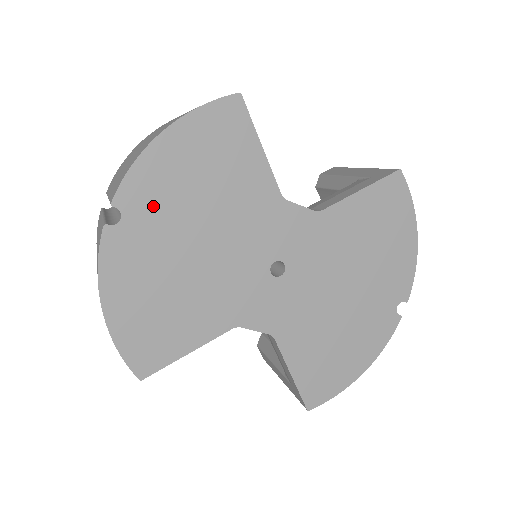
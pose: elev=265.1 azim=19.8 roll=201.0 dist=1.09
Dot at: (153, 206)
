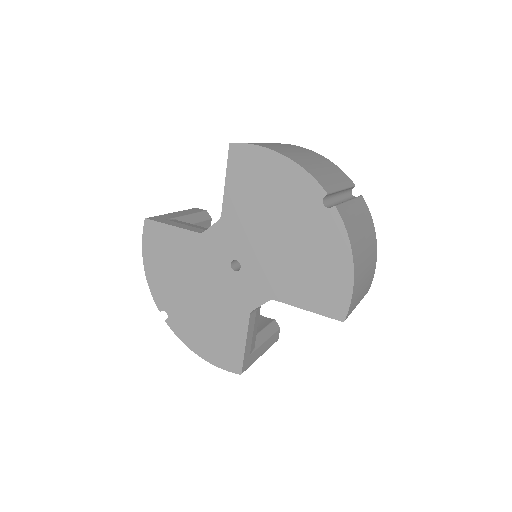
Dot at: (169, 296)
